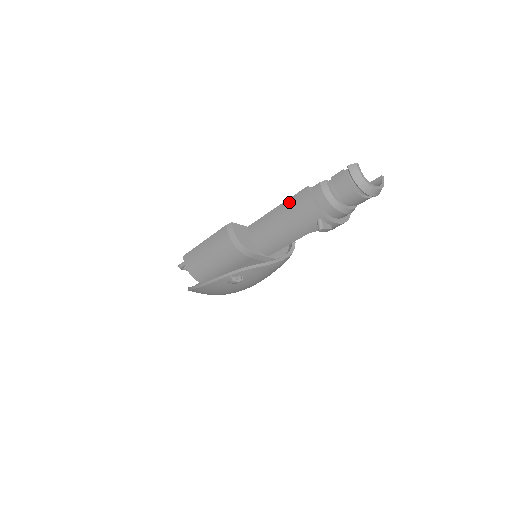
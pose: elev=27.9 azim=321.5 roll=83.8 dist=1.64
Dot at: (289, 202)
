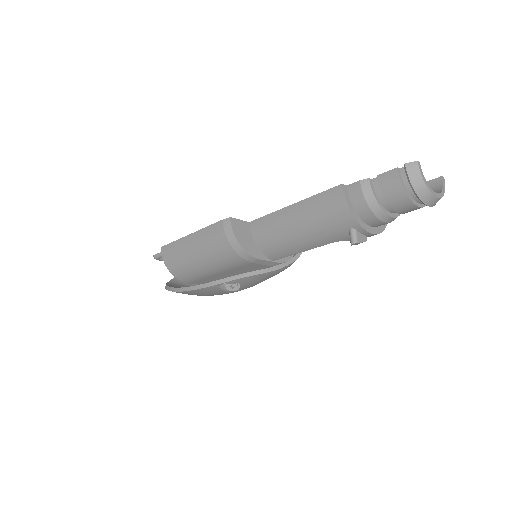
Dot at: (312, 201)
